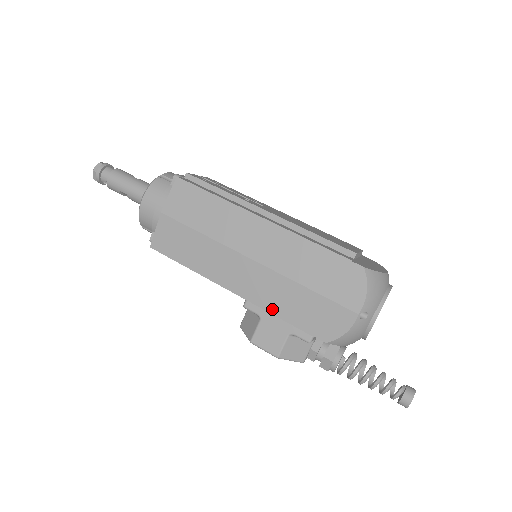
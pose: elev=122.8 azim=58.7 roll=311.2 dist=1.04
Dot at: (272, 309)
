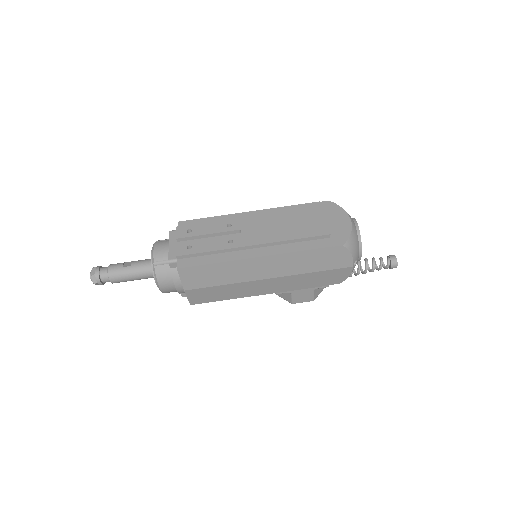
Dot at: (297, 288)
